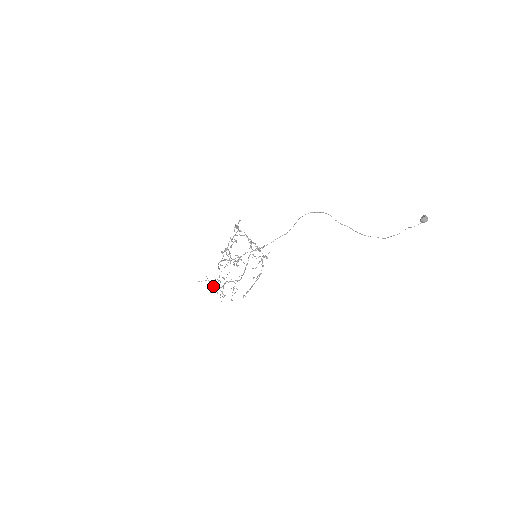
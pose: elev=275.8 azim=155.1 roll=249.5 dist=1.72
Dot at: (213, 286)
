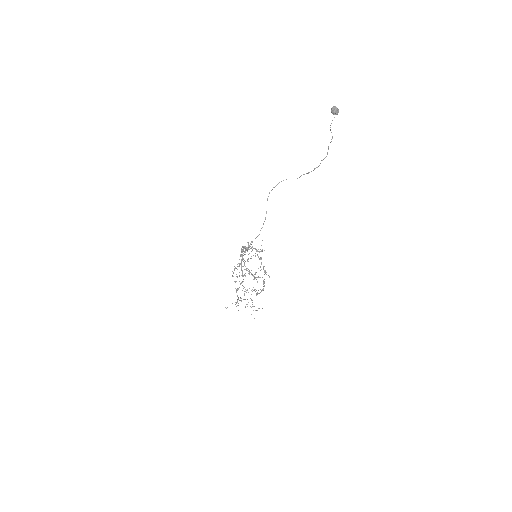
Dot at: (236, 303)
